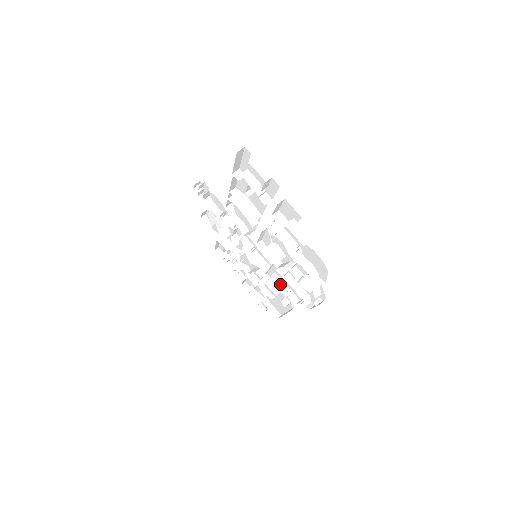
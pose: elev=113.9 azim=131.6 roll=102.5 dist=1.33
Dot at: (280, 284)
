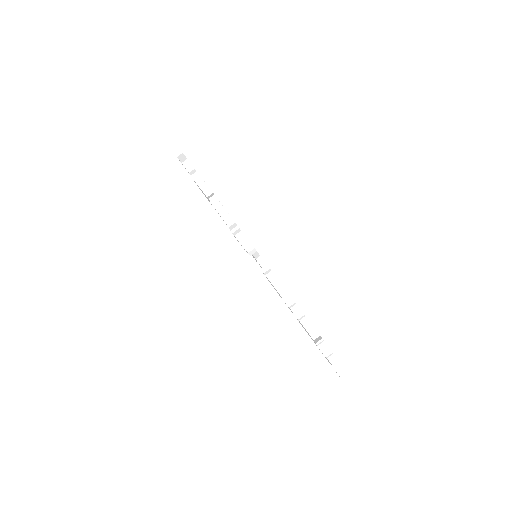
Dot at: occluded
